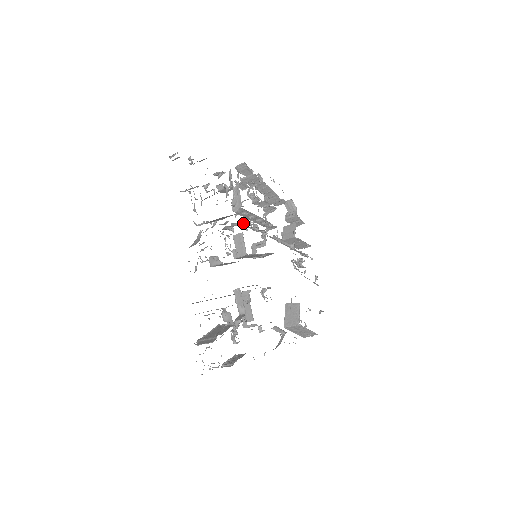
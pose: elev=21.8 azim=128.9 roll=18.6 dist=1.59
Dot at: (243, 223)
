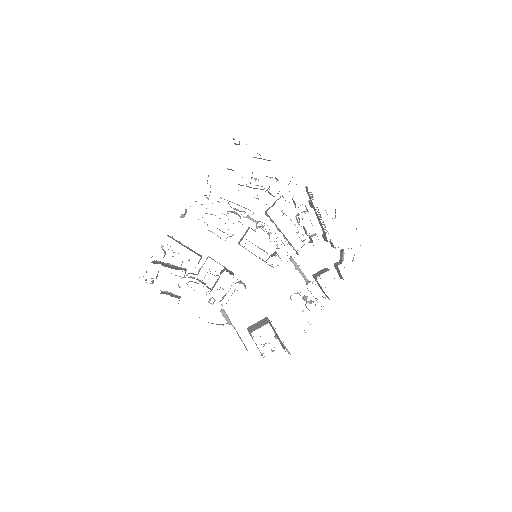
Dot at: (256, 222)
